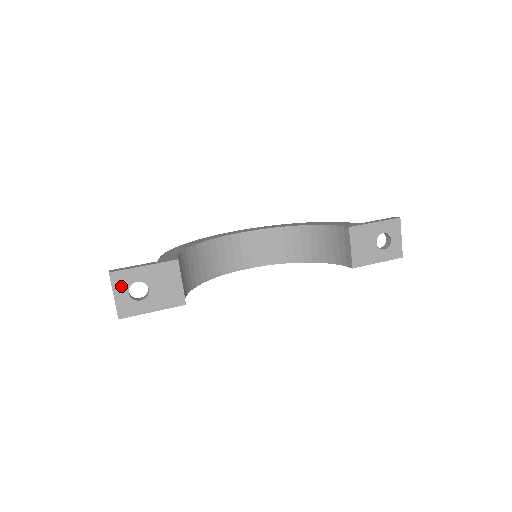
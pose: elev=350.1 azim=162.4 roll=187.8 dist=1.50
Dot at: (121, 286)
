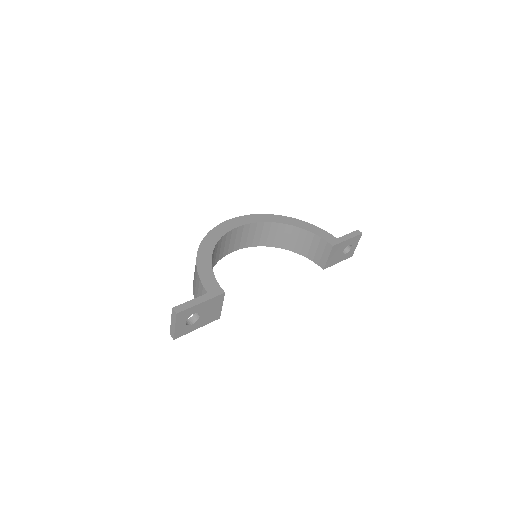
Dot at: (182, 319)
